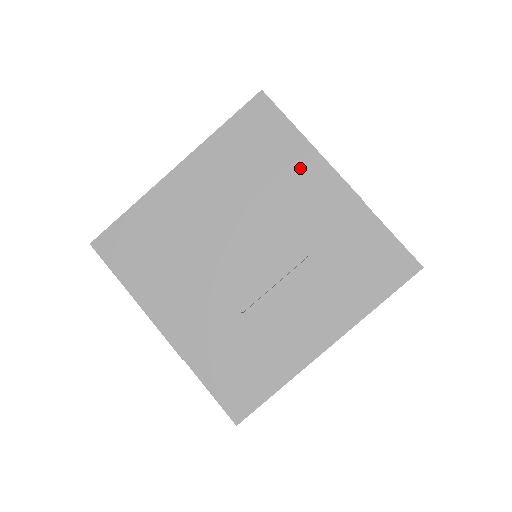
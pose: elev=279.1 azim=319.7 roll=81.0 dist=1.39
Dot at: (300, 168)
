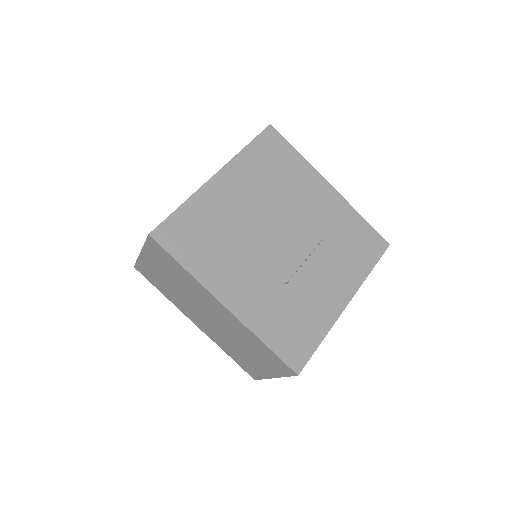
Dot at: (305, 179)
